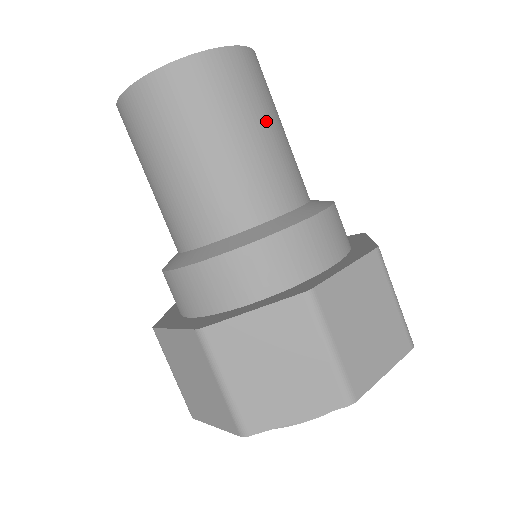
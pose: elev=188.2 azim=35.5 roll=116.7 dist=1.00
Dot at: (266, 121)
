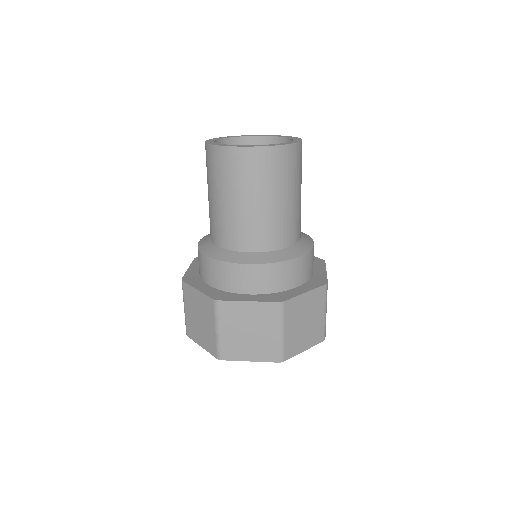
Dot at: occluded
